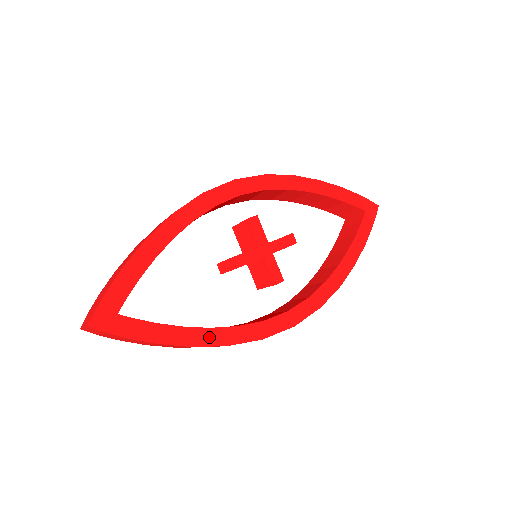
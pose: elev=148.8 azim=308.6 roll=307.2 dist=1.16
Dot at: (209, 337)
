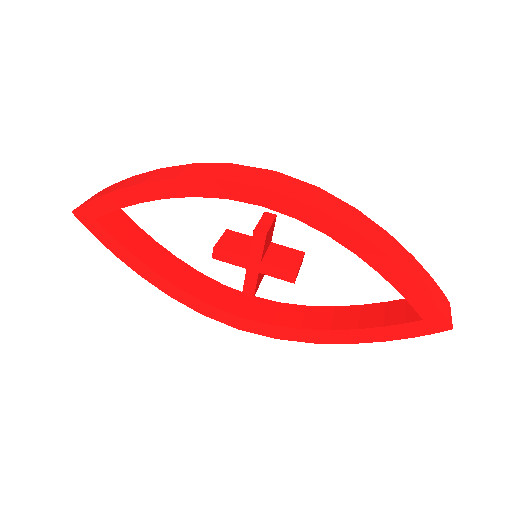
Dot at: (157, 281)
